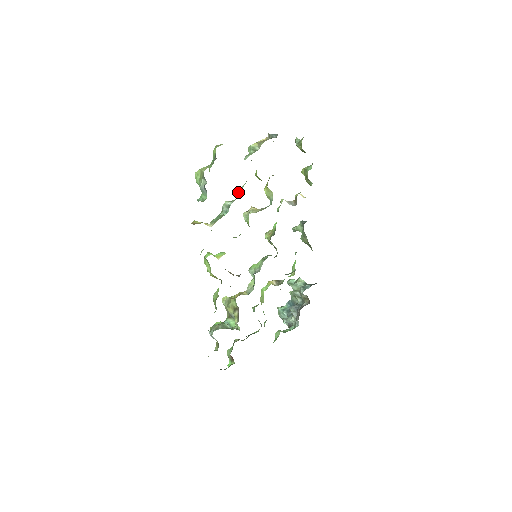
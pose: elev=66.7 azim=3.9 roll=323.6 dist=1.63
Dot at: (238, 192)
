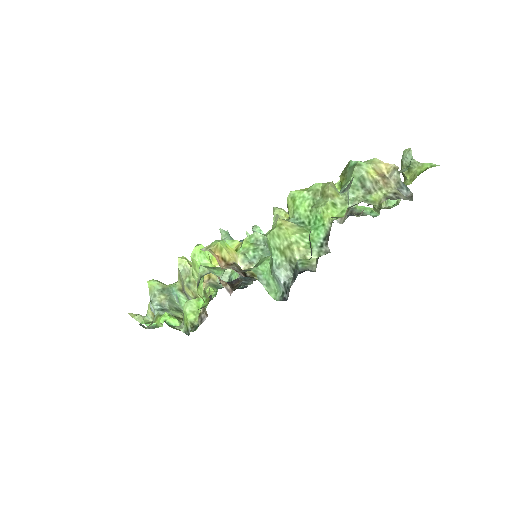
Dot at: occluded
